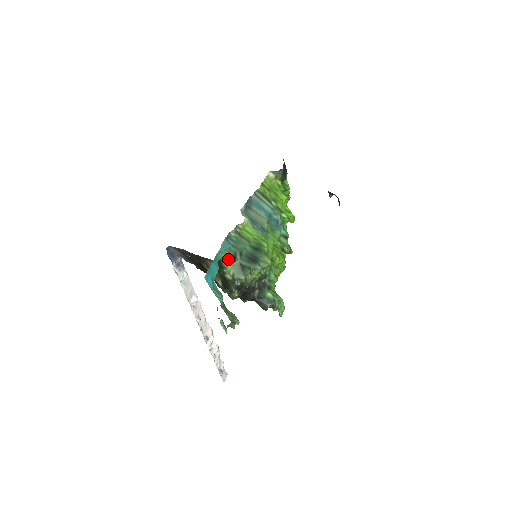
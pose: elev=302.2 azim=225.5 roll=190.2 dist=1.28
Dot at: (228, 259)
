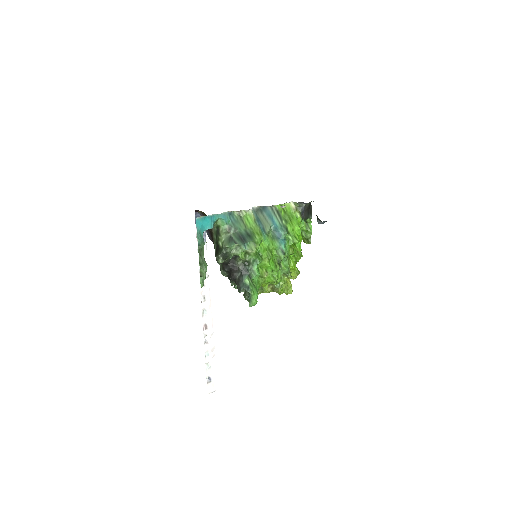
Dot at: (224, 228)
